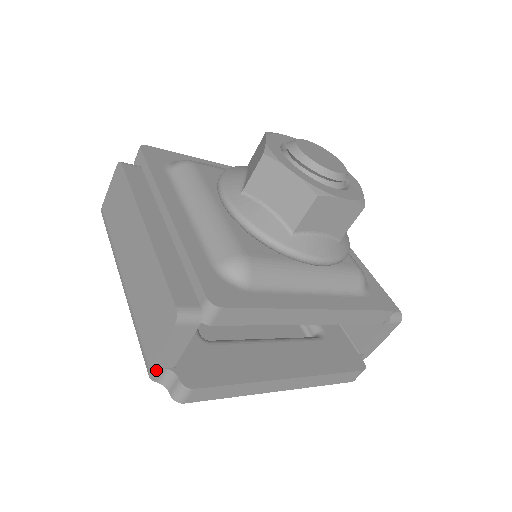
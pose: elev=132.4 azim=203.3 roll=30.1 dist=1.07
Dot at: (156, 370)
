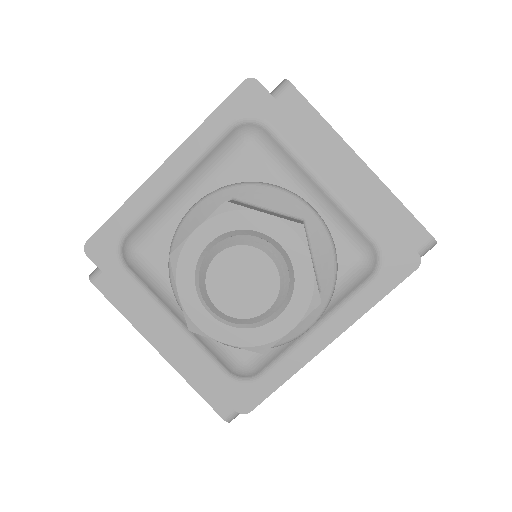
Dot at: occluded
